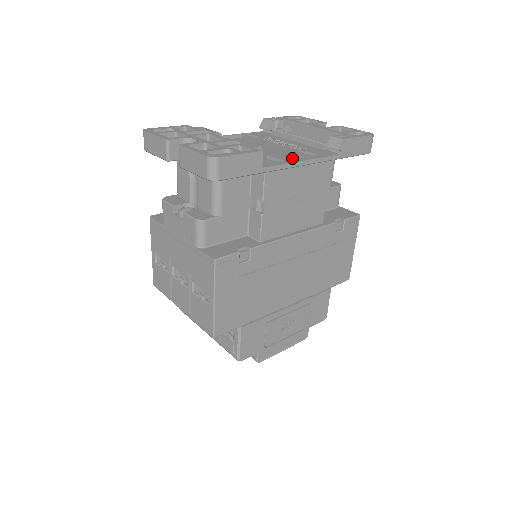
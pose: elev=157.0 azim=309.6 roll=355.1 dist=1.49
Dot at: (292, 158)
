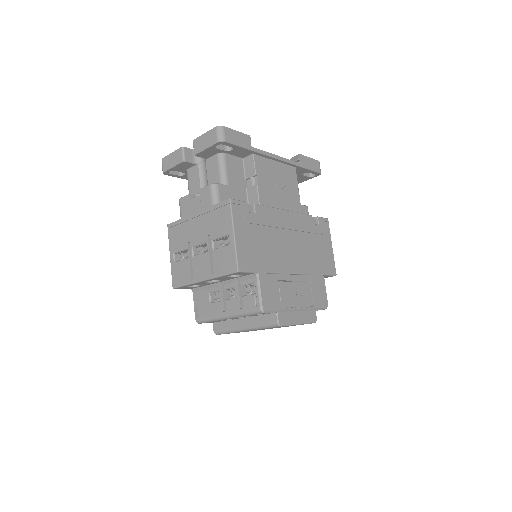
Dot at: occluded
